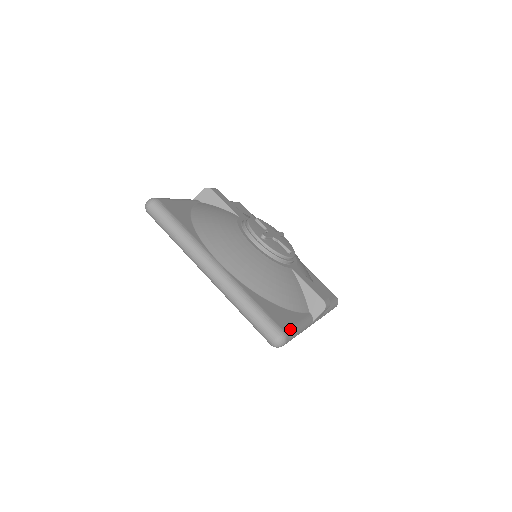
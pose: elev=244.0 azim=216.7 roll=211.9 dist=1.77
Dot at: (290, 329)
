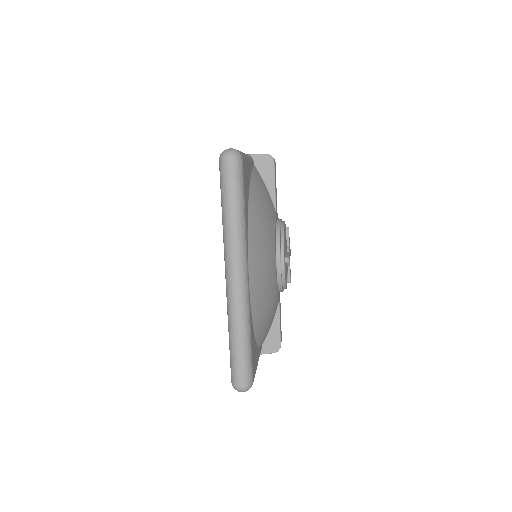
Dot at: occluded
